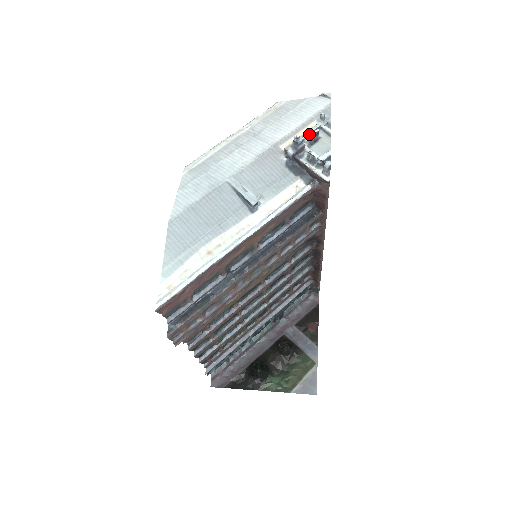
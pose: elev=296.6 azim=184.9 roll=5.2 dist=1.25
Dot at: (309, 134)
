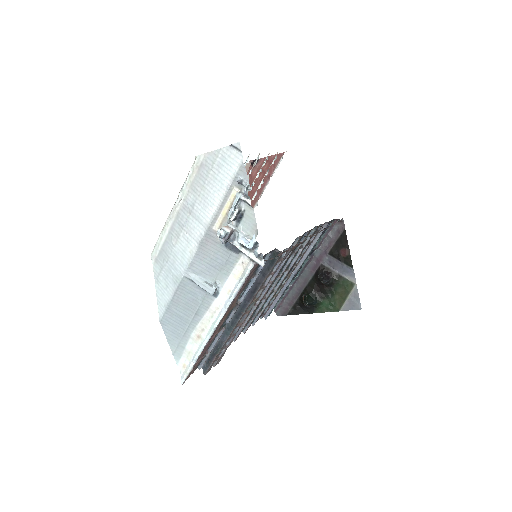
Dot at: (232, 212)
